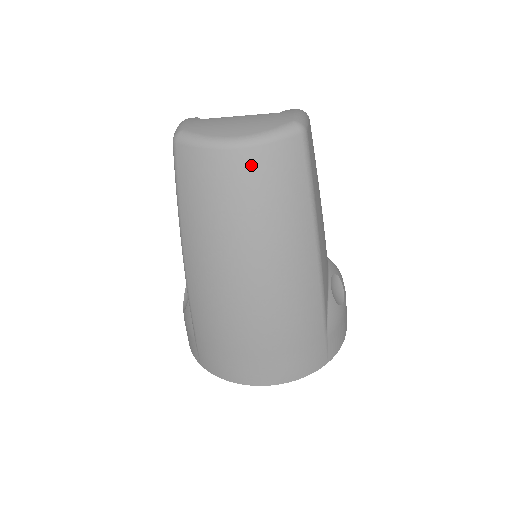
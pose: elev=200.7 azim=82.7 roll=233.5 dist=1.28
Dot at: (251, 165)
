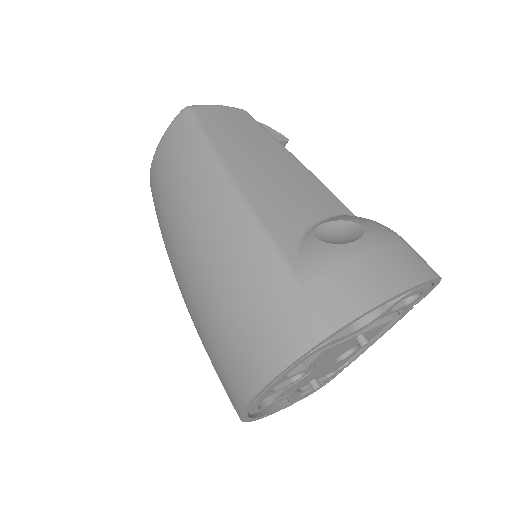
Dot at: (159, 160)
